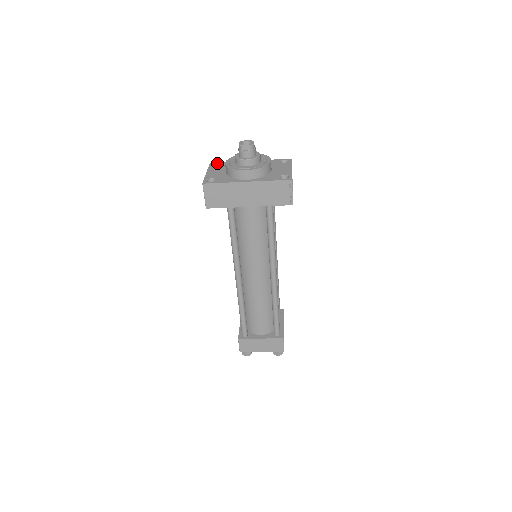
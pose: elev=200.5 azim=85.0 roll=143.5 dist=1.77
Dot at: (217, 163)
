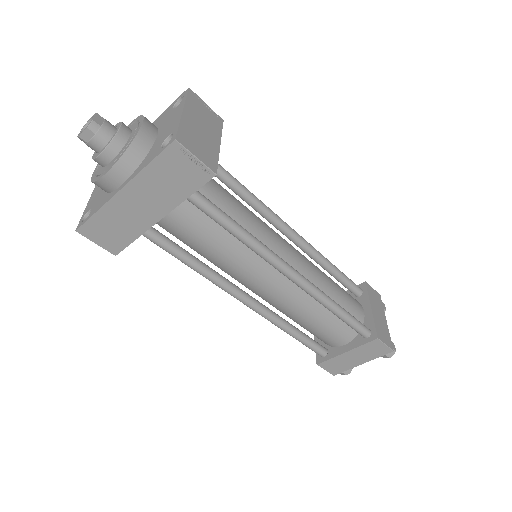
Dot at: occluded
